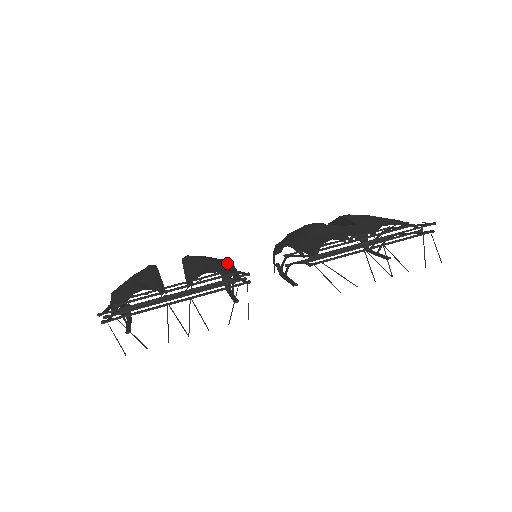
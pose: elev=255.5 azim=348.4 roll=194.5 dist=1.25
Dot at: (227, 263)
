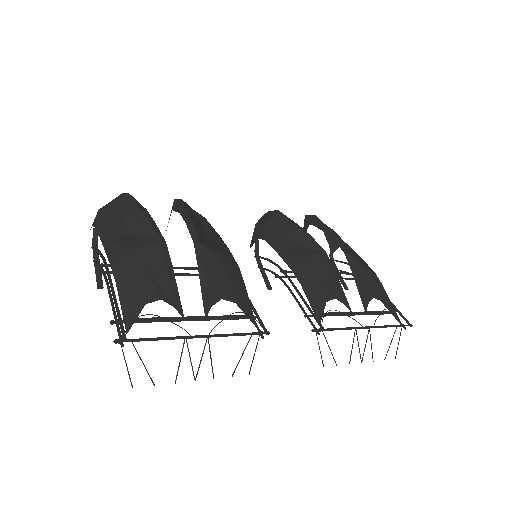
Dot at: (240, 280)
